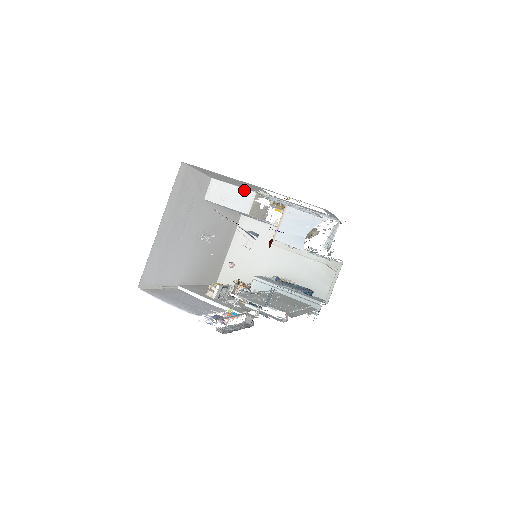
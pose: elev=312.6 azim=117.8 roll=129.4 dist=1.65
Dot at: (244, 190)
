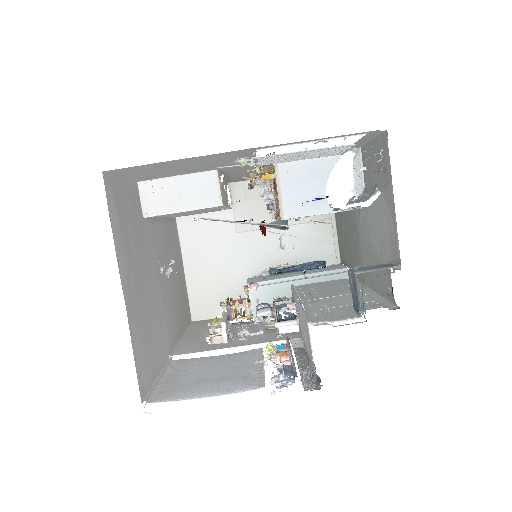
Dot at: (197, 175)
